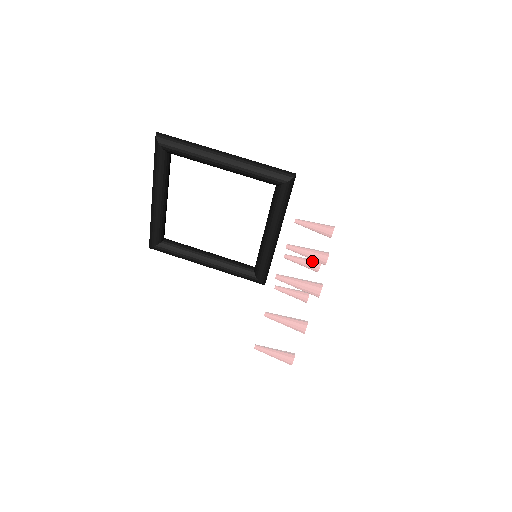
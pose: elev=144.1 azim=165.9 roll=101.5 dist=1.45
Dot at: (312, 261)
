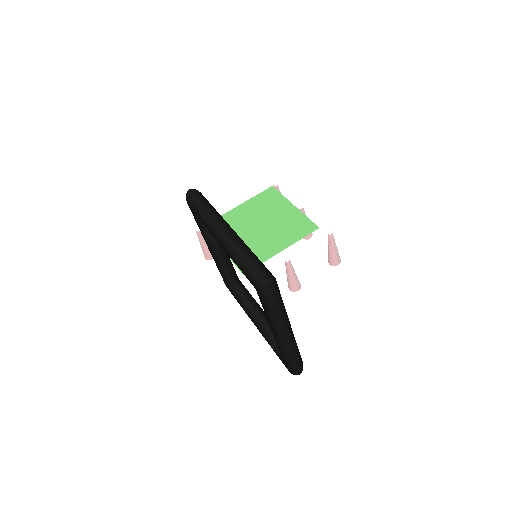
Dot at: occluded
